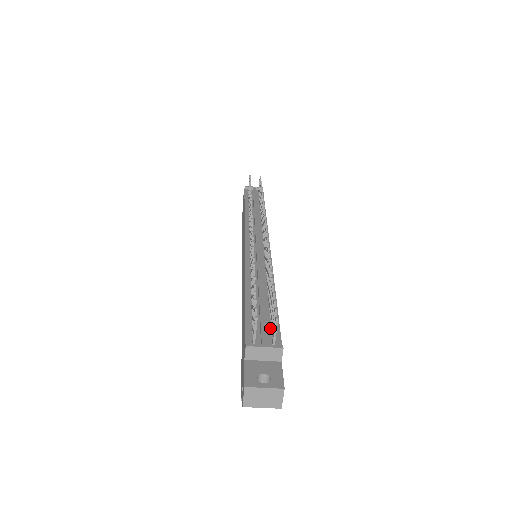
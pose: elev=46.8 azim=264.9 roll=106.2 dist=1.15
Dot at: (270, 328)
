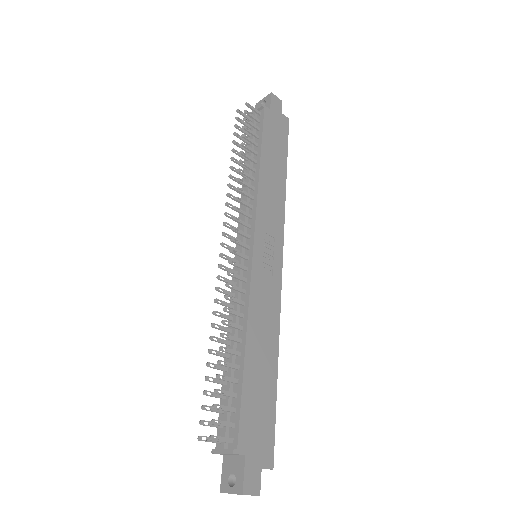
Dot at: (233, 416)
